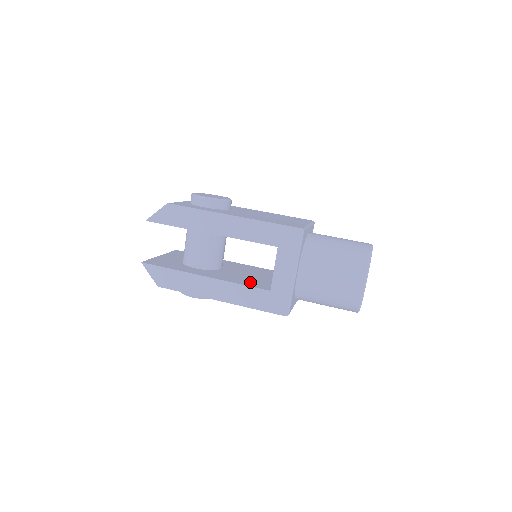
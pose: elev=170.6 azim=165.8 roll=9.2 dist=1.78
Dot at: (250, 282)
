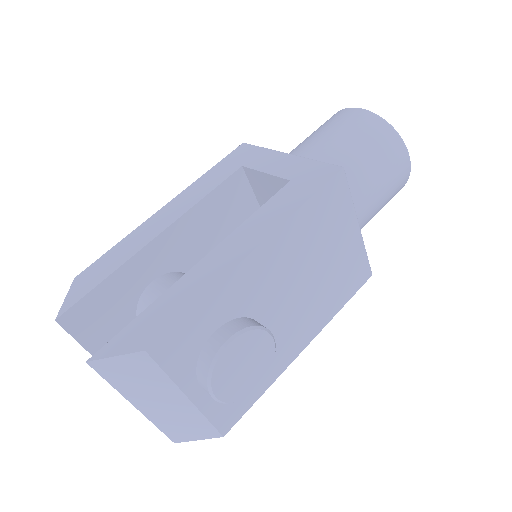
Dot at: occluded
